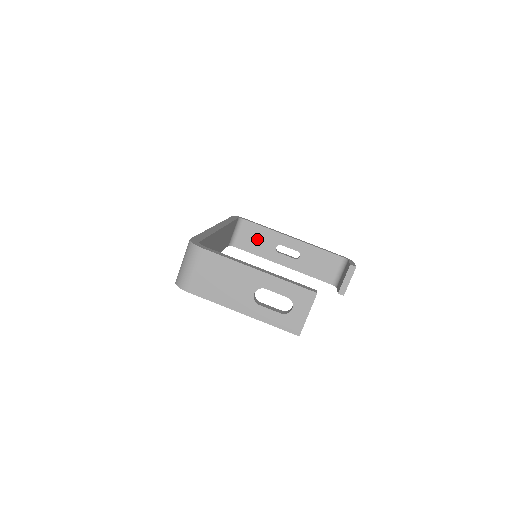
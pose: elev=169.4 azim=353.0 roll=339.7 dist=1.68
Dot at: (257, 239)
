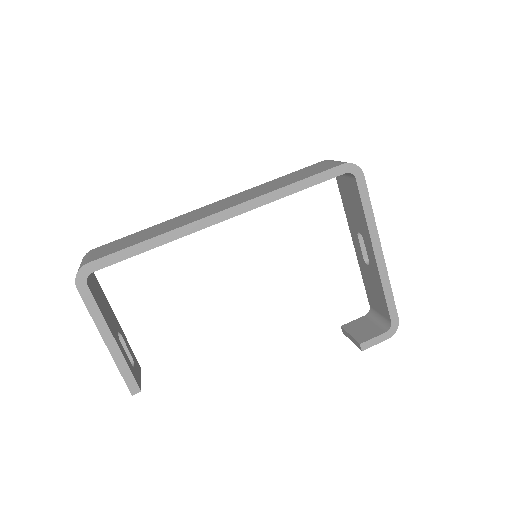
Dot at: (352, 204)
